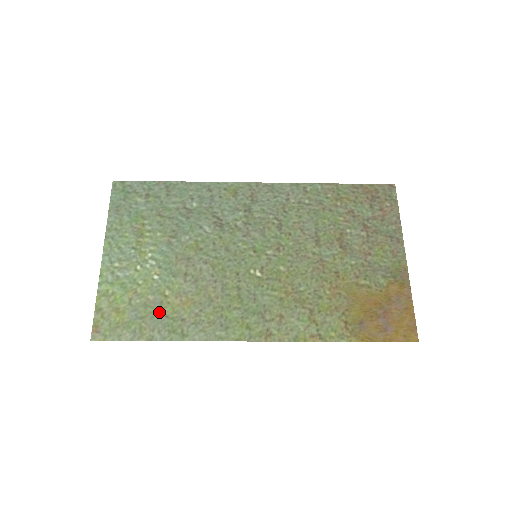
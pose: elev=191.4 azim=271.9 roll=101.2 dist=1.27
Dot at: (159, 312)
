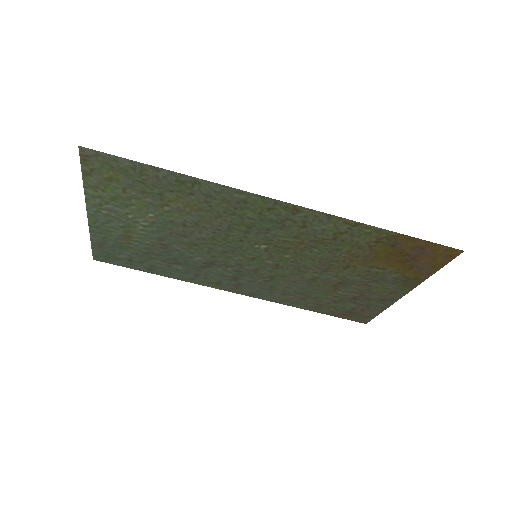
Dot at: (161, 192)
